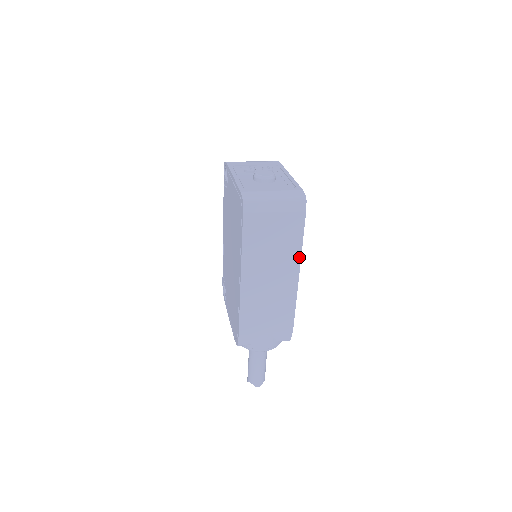
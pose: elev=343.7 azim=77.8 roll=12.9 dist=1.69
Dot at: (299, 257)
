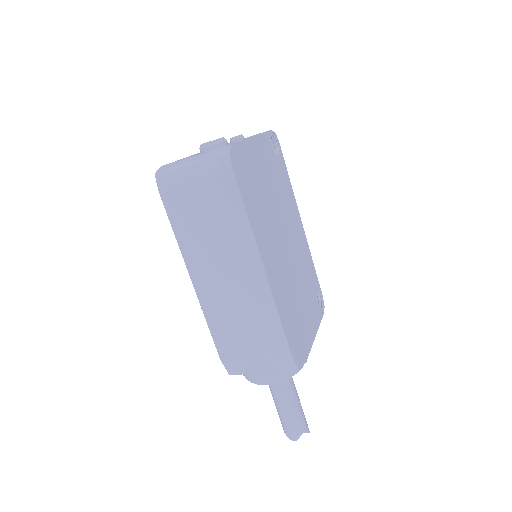
Dot at: (252, 239)
